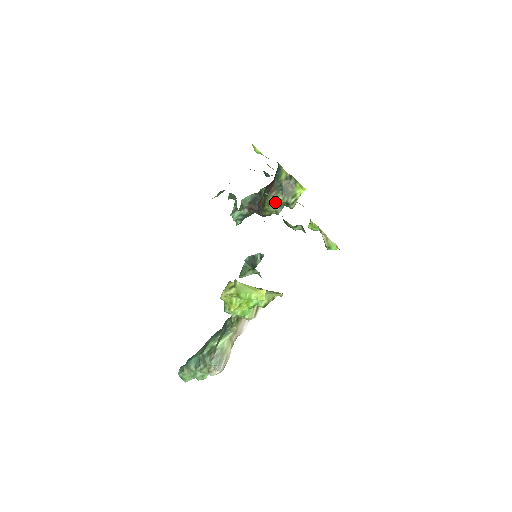
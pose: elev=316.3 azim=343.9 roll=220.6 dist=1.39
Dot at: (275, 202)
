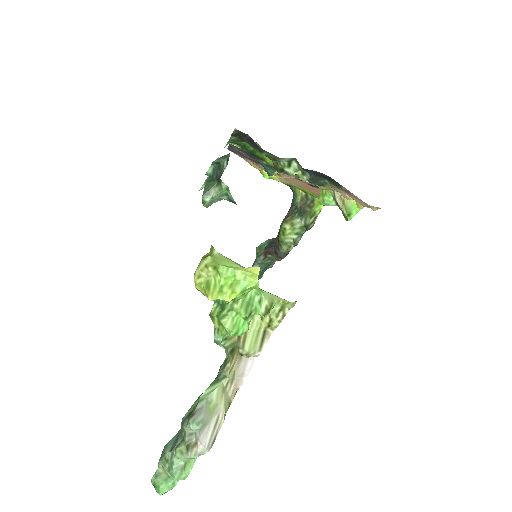
Dot at: (291, 227)
